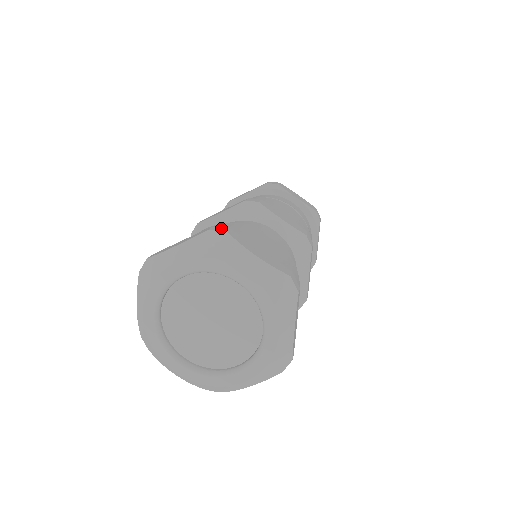
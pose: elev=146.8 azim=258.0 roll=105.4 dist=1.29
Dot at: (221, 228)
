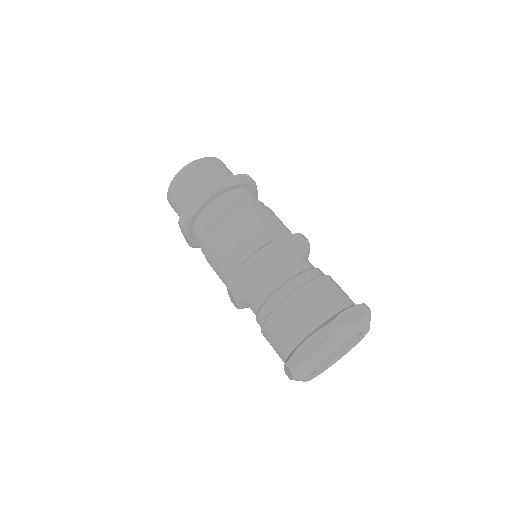
Dot at: (331, 324)
